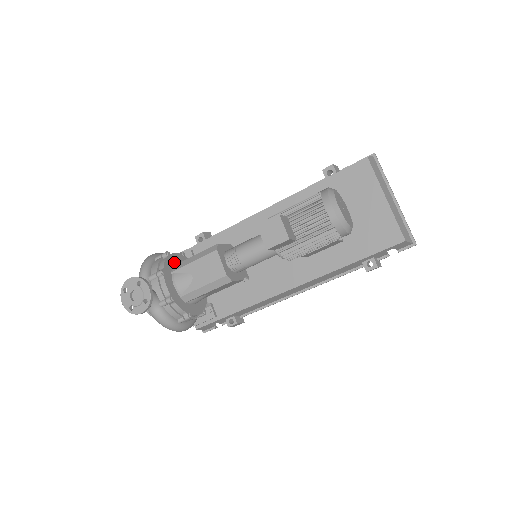
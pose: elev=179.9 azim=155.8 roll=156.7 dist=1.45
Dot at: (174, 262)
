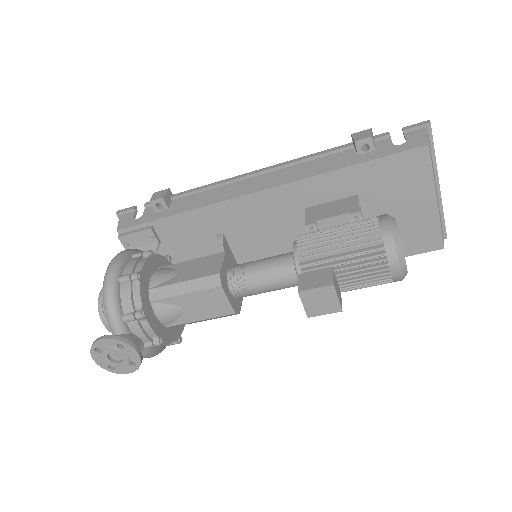
Dot at: (147, 280)
